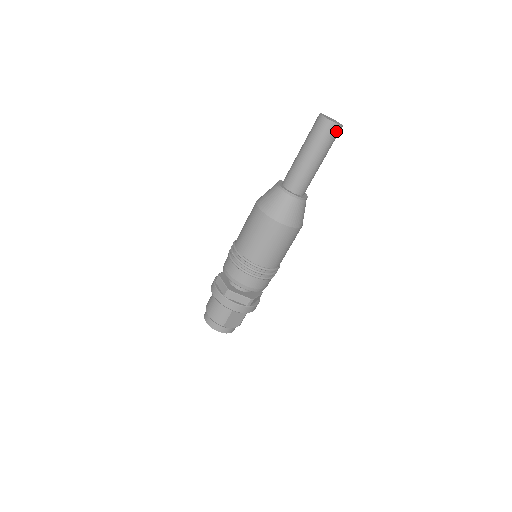
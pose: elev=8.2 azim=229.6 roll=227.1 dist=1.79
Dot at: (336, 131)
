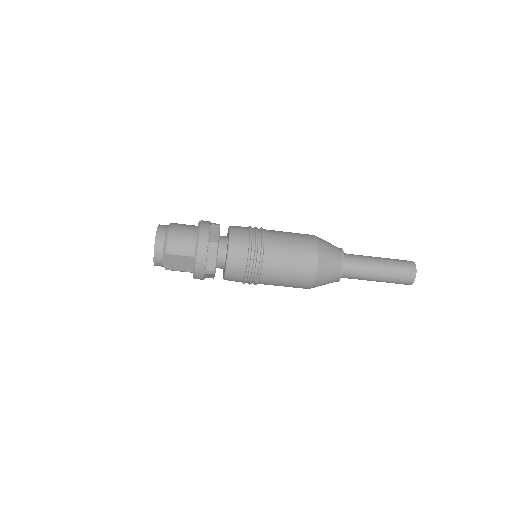
Dot at: (407, 282)
